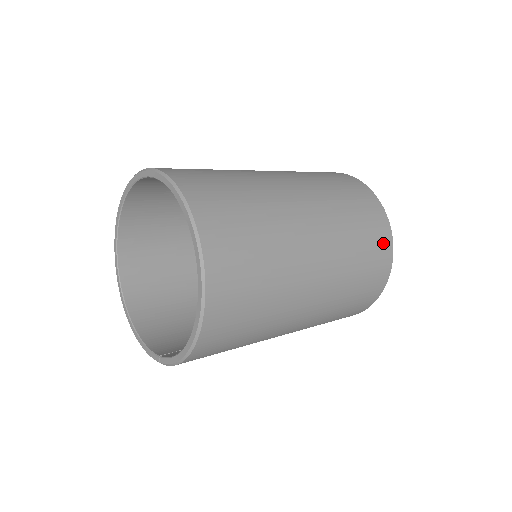
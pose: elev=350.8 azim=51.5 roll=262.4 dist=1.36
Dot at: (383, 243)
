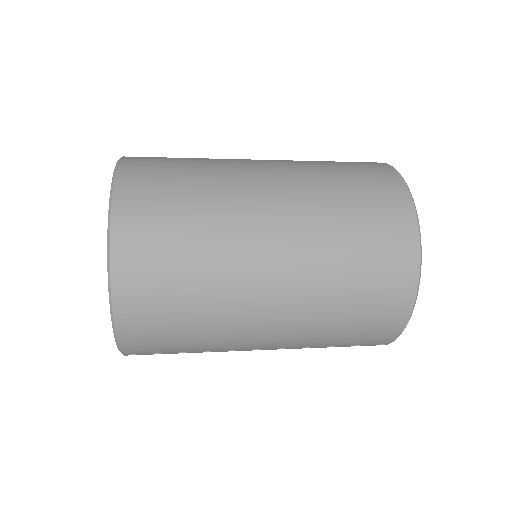
Dot at: (396, 214)
